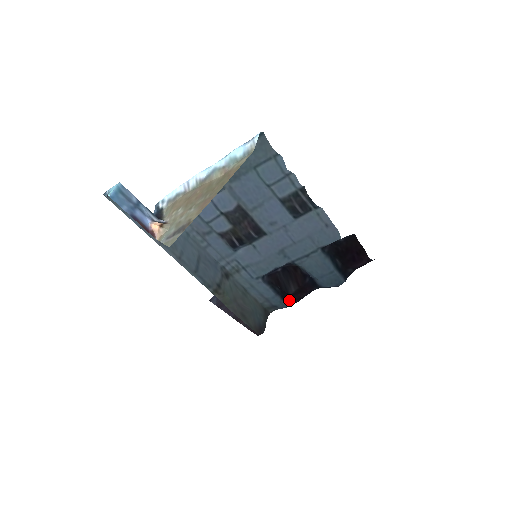
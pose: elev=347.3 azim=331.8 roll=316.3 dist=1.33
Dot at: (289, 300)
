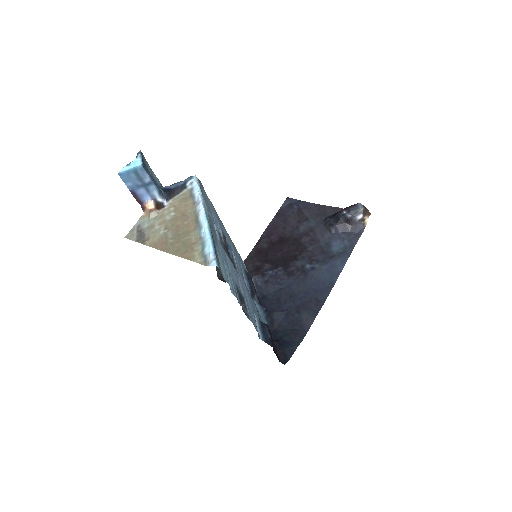
Dot at: occluded
